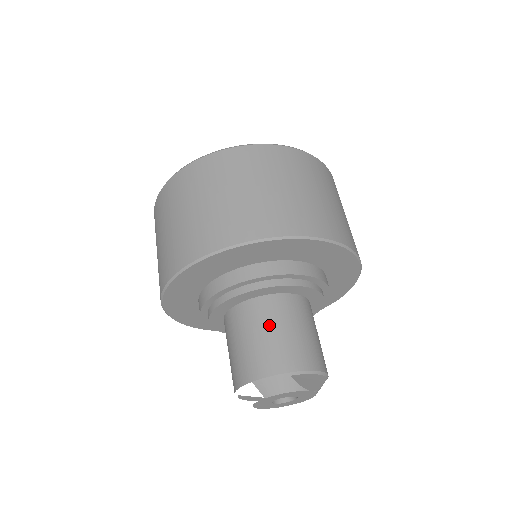
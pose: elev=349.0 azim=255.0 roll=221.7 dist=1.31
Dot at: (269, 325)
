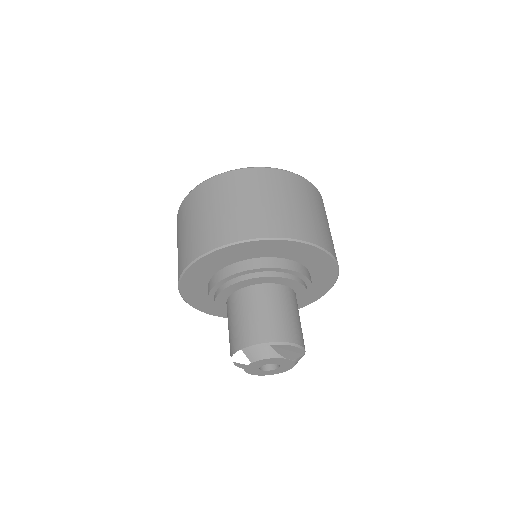
Dot at: (256, 307)
